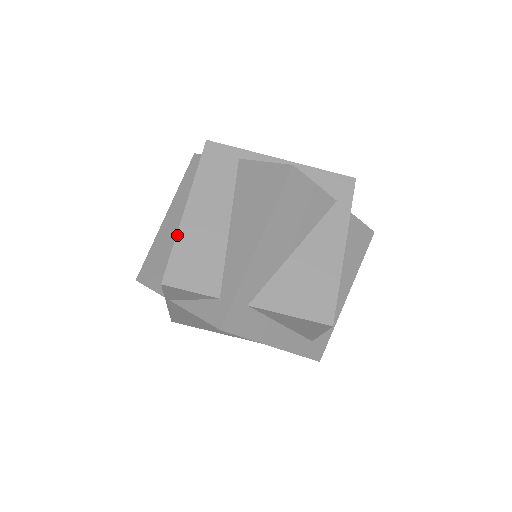
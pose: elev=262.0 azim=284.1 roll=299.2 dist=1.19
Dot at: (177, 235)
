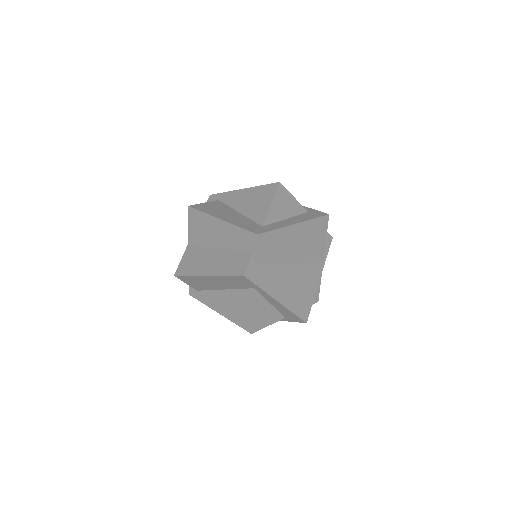
Dot at: (194, 276)
